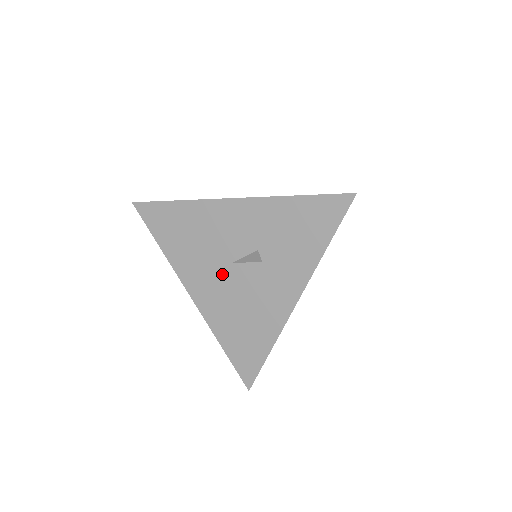
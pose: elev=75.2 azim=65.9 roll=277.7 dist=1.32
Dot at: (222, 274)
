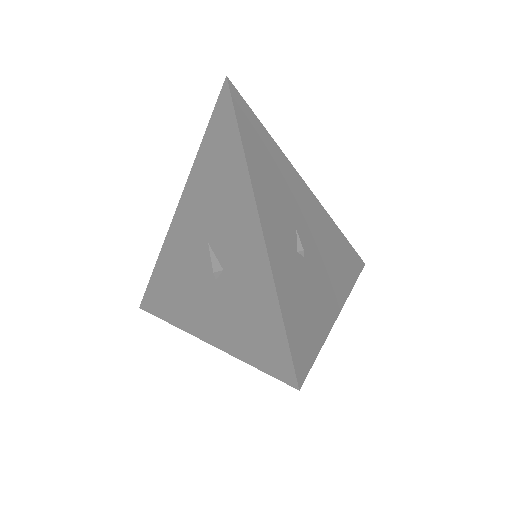
Dot at: (198, 235)
